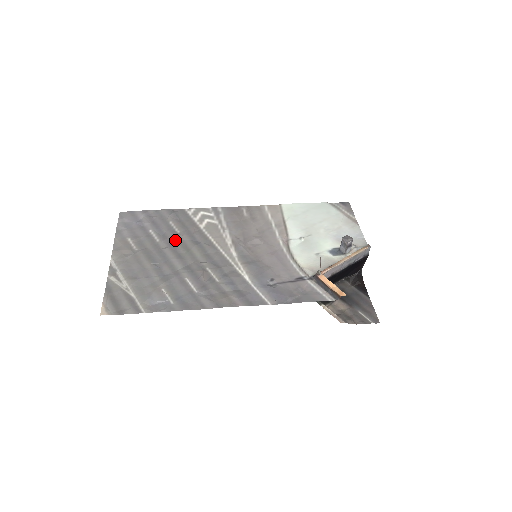
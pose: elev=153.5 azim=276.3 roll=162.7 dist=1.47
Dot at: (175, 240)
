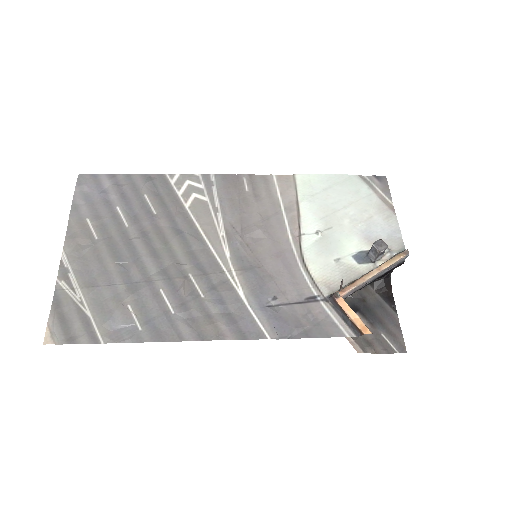
Dot at: (150, 226)
